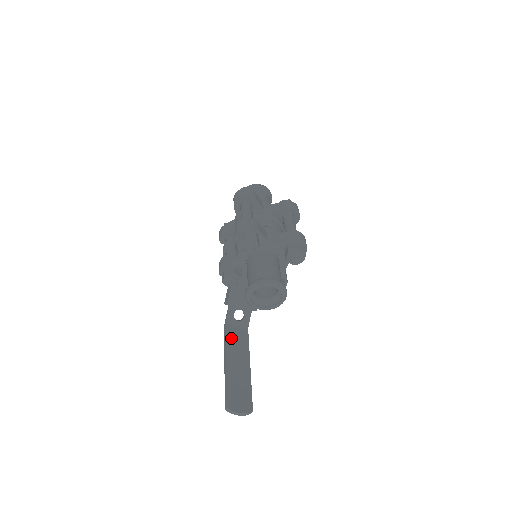
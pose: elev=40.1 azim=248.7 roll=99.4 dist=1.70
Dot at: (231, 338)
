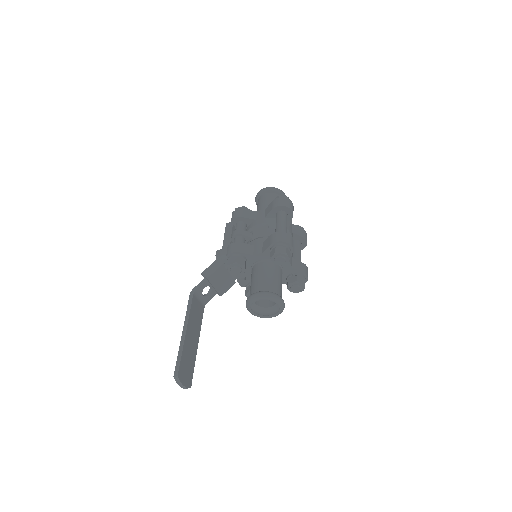
Dot at: (194, 309)
